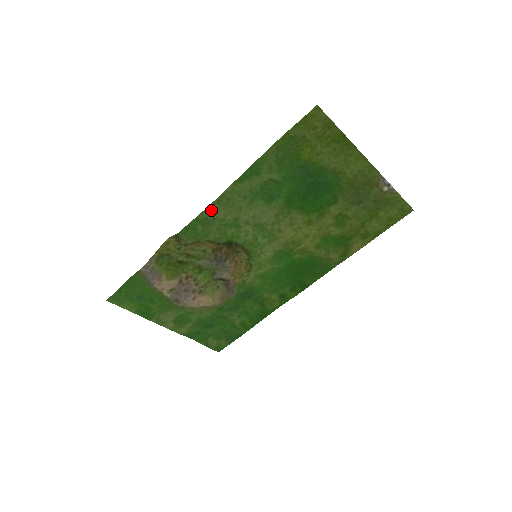
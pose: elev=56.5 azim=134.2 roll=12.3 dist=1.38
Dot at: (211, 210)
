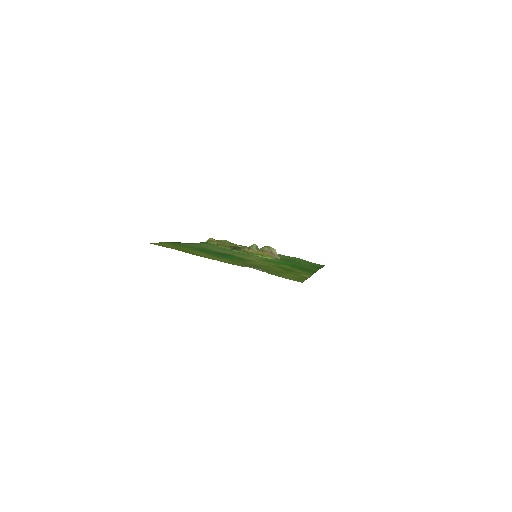
Dot at: (198, 244)
